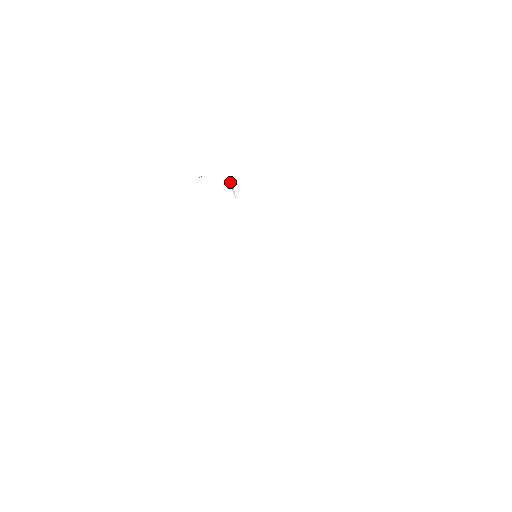
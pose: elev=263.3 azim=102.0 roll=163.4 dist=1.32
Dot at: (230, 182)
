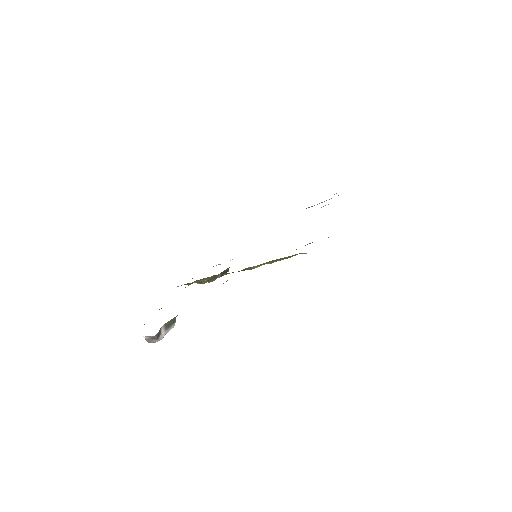
Dot at: occluded
